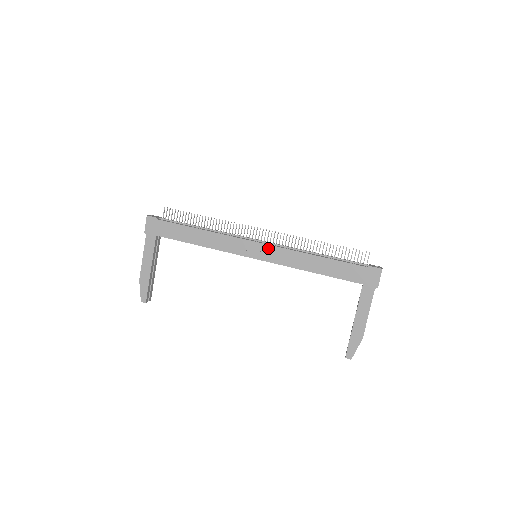
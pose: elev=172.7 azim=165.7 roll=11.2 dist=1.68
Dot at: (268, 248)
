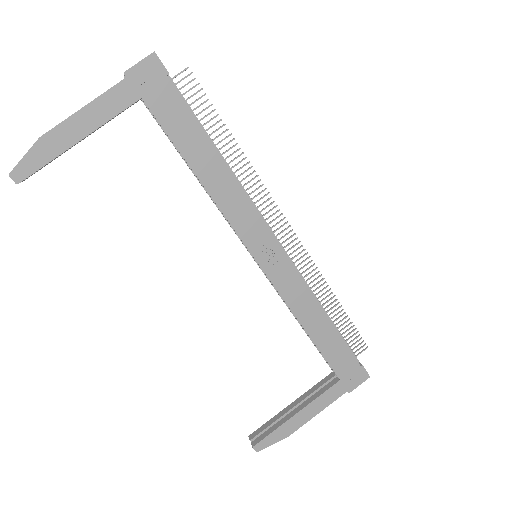
Dot at: (285, 262)
